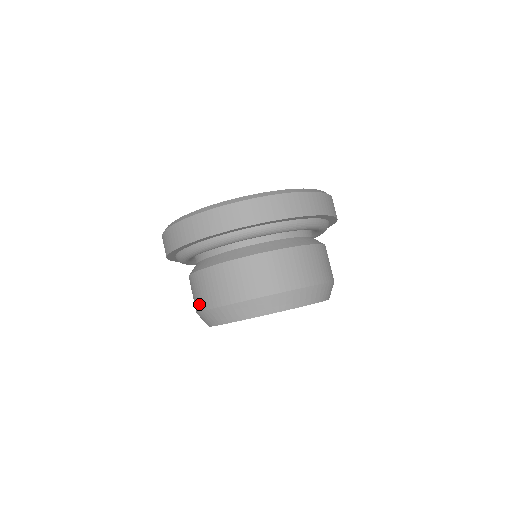
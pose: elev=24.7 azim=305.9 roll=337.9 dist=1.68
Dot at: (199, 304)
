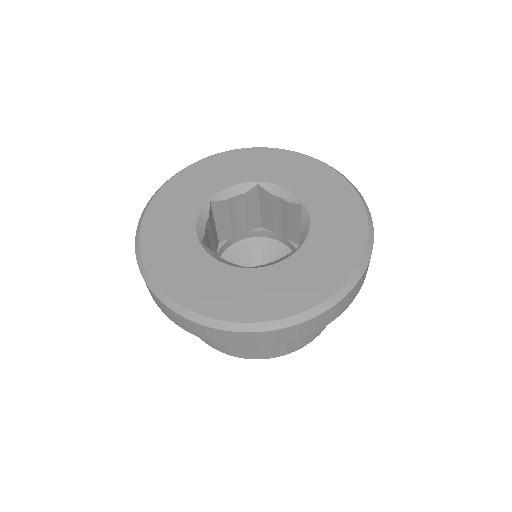
Dot at: (209, 343)
